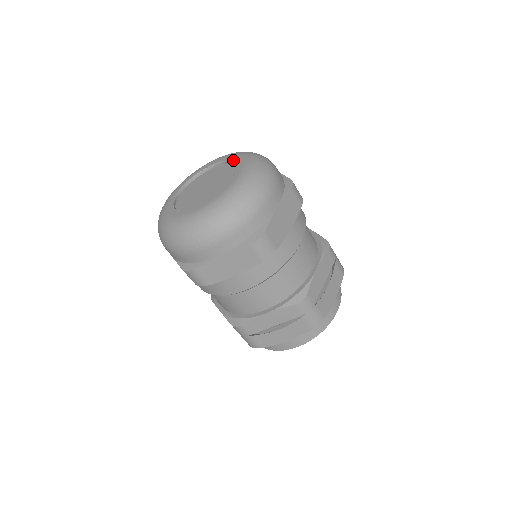
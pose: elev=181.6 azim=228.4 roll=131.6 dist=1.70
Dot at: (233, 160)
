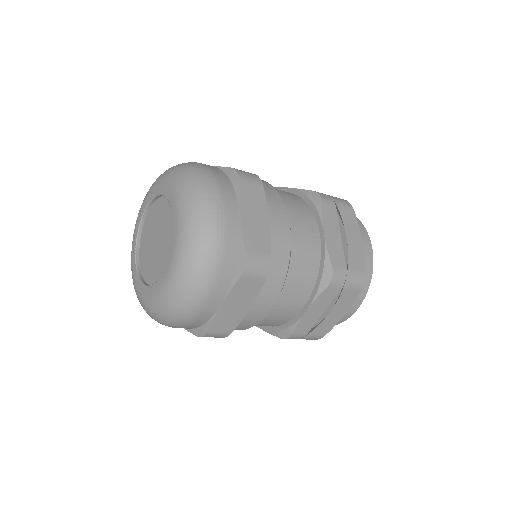
Dot at: (173, 221)
